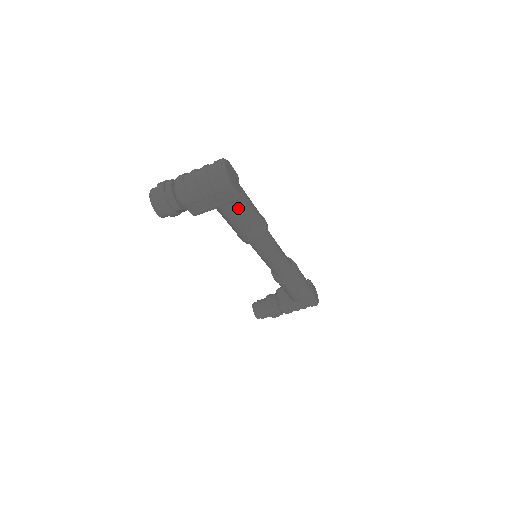
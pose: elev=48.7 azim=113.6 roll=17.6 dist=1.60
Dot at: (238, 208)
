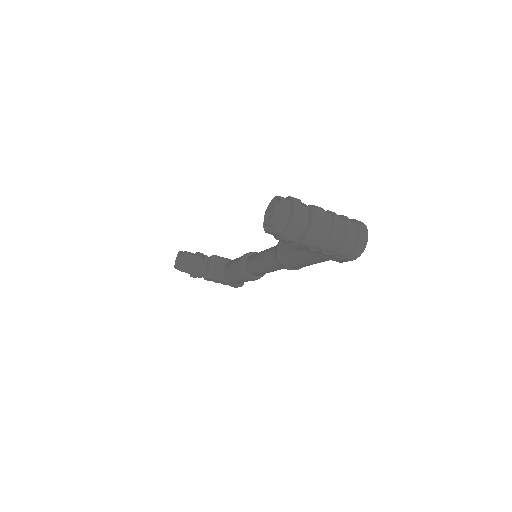
Dot at: occluded
